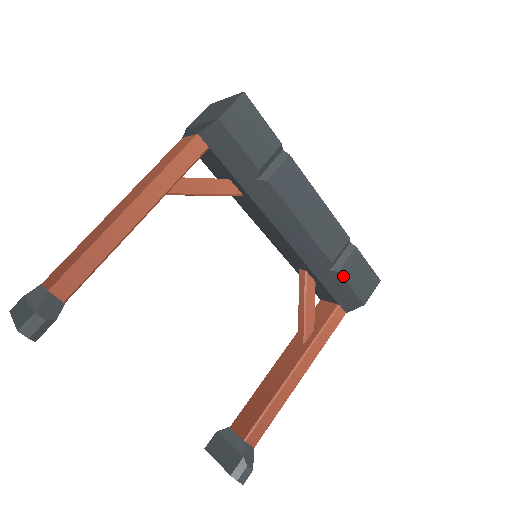
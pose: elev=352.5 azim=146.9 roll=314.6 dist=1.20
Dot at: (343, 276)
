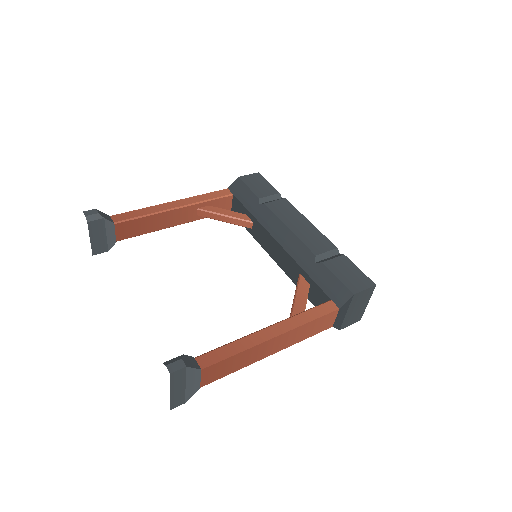
Dot at: (328, 267)
